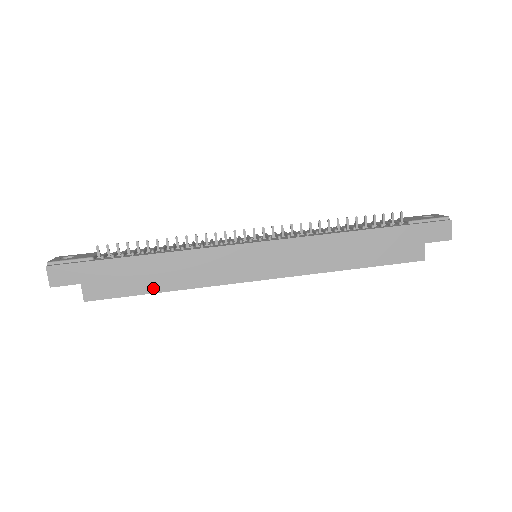
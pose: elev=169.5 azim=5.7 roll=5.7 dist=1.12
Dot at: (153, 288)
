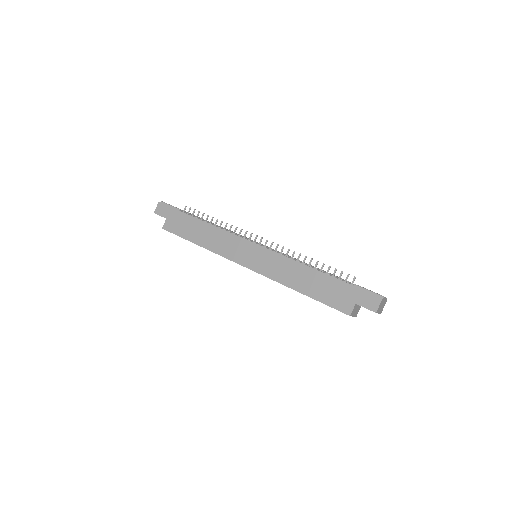
Dot at: (194, 240)
